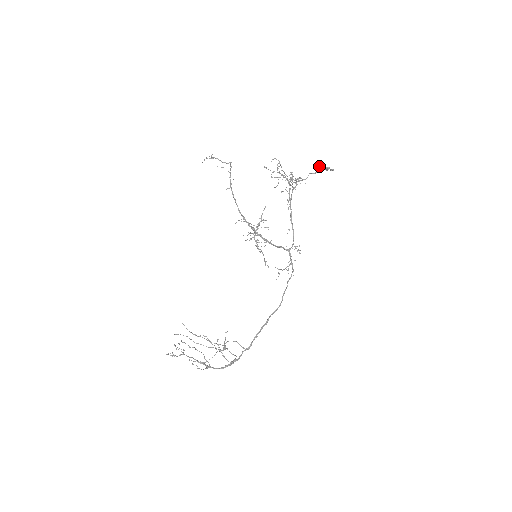
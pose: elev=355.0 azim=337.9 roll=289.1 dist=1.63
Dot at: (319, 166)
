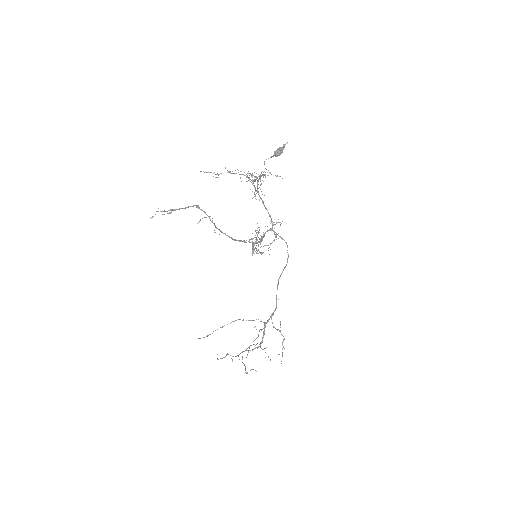
Dot at: (281, 152)
